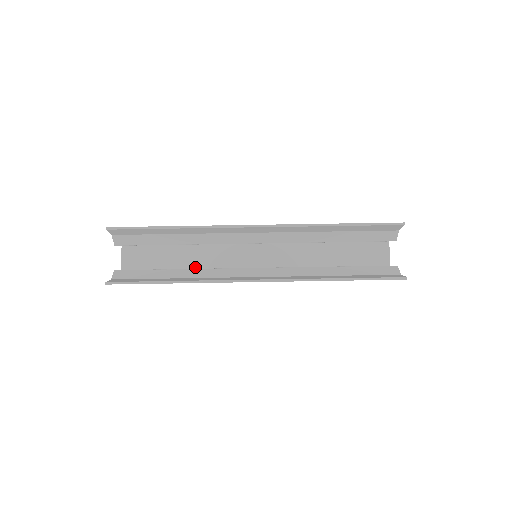
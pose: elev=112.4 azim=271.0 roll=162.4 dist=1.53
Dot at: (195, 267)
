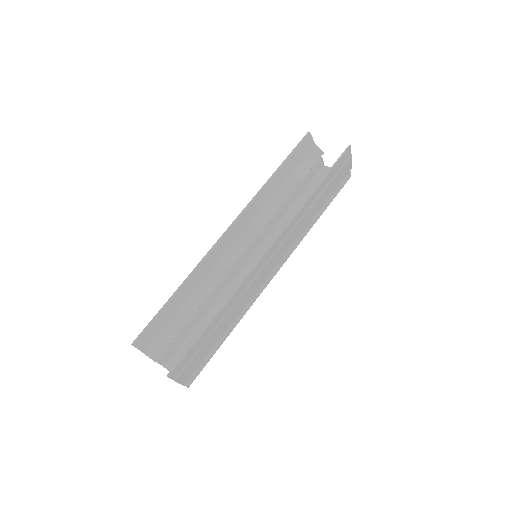
Dot at: occluded
